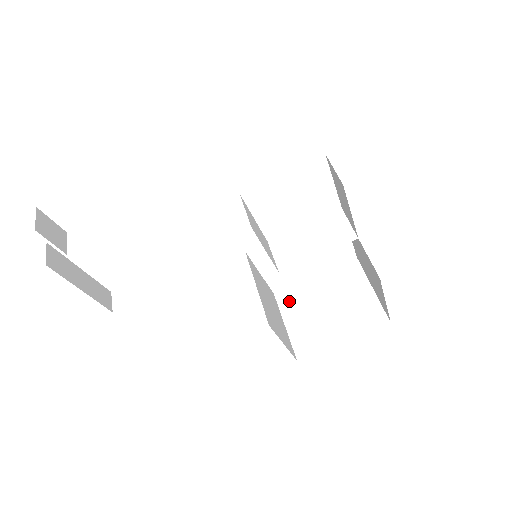
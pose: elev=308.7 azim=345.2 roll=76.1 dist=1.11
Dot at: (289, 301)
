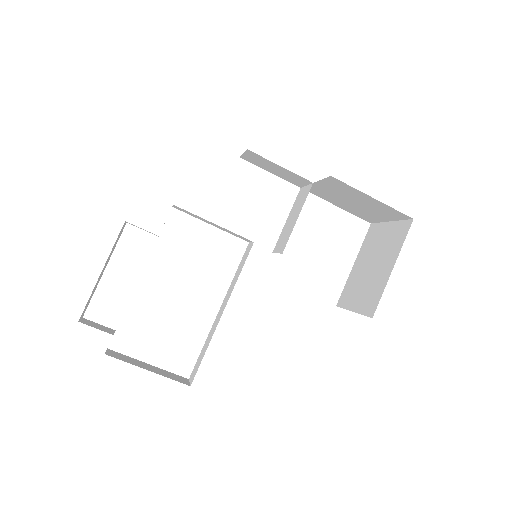
Dot at: (347, 296)
